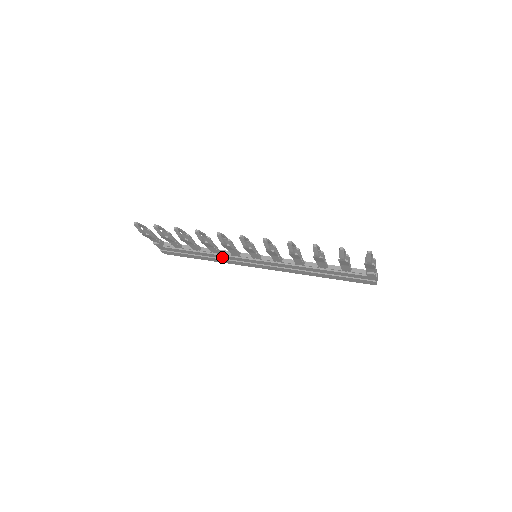
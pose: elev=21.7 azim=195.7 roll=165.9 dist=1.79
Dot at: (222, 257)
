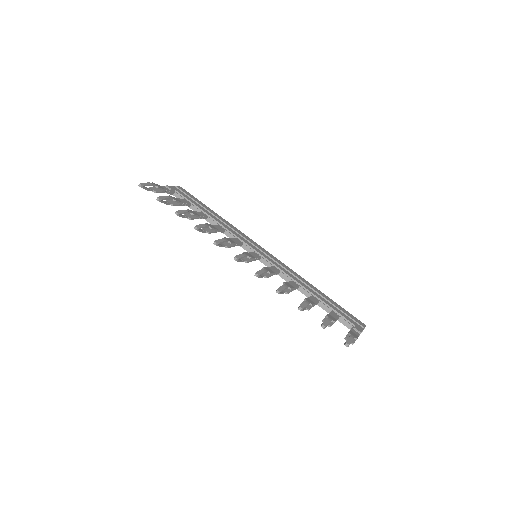
Dot at: occluded
